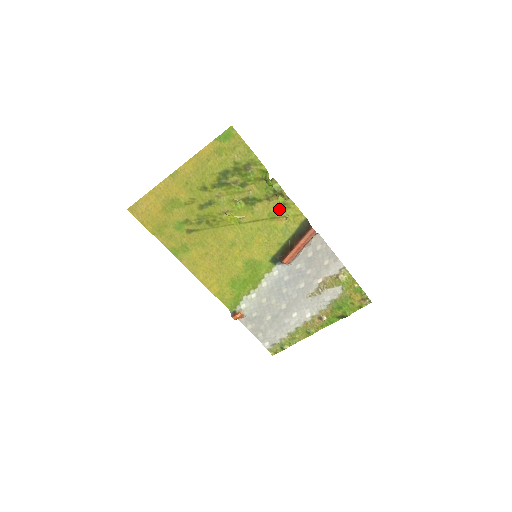
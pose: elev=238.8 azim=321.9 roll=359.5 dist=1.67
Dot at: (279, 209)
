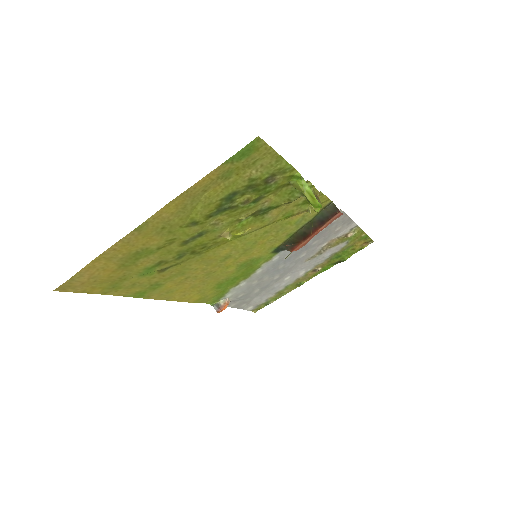
Dot at: (300, 205)
